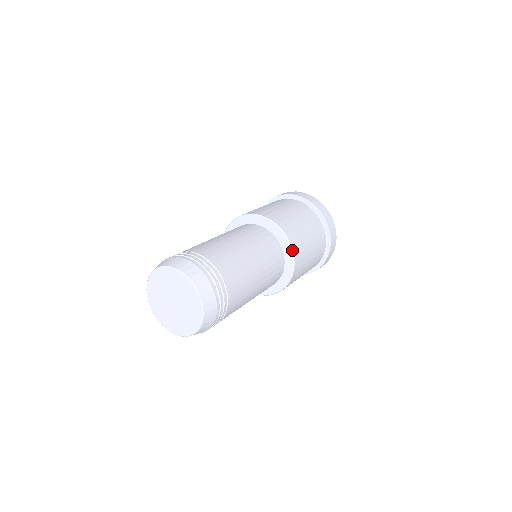
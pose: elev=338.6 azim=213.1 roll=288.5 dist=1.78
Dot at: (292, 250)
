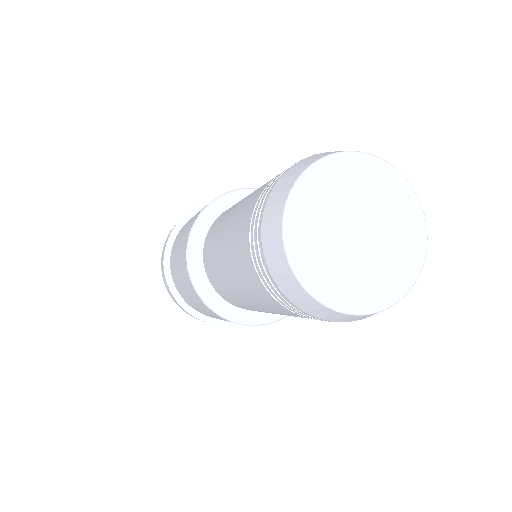
Dot at: occluded
